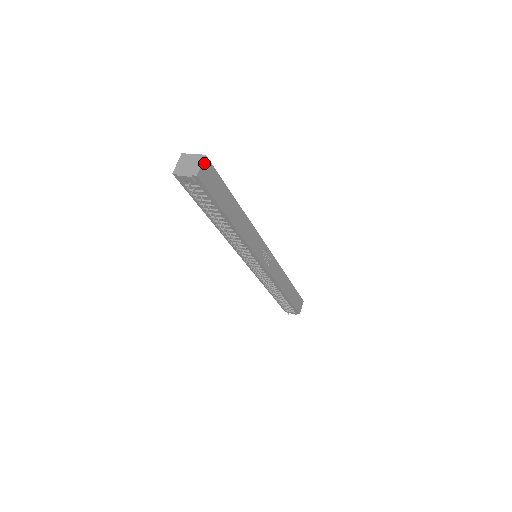
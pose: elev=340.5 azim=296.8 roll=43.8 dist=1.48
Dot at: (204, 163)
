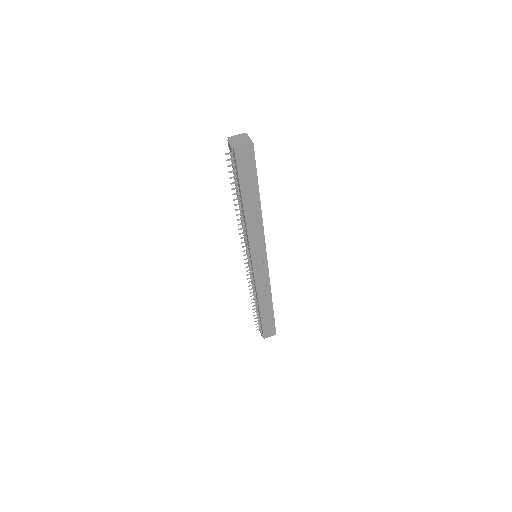
Dot at: (248, 147)
